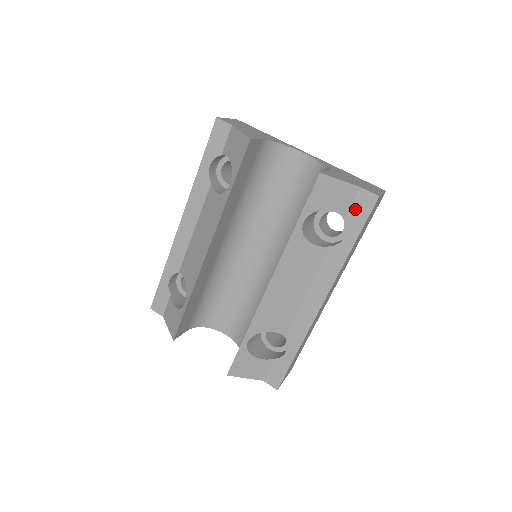
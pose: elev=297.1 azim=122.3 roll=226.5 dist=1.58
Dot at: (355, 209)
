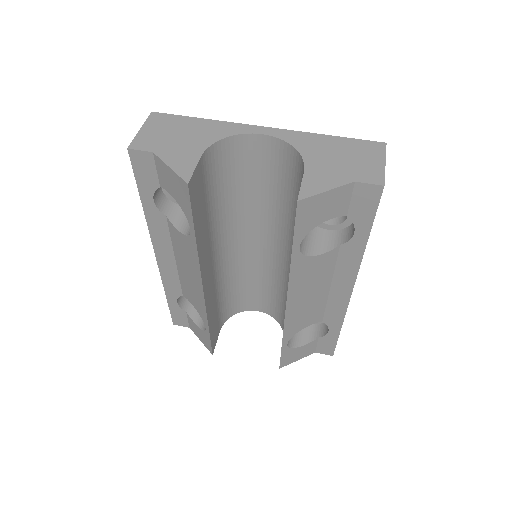
Dot at: (357, 205)
